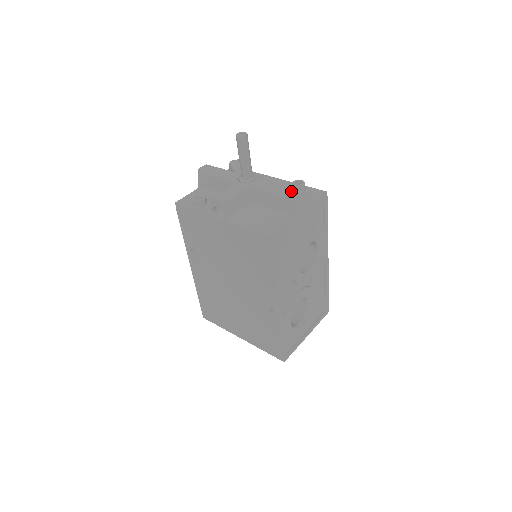
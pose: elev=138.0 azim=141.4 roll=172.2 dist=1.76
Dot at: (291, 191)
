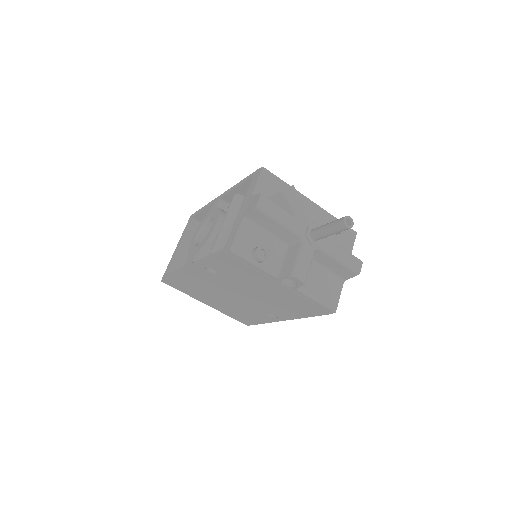
Dot at: (355, 262)
